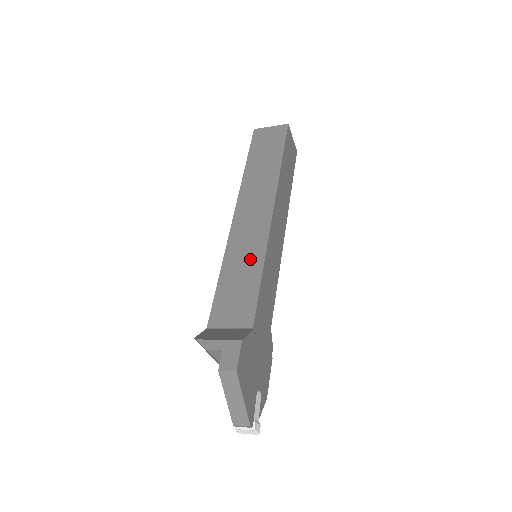
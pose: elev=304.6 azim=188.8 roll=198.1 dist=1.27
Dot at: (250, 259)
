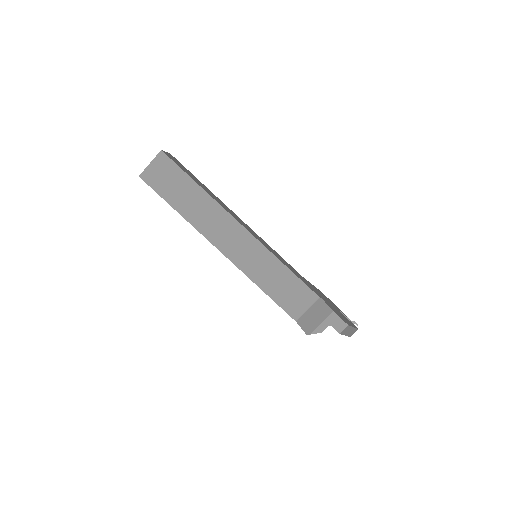
Dot at: (269, 267)
